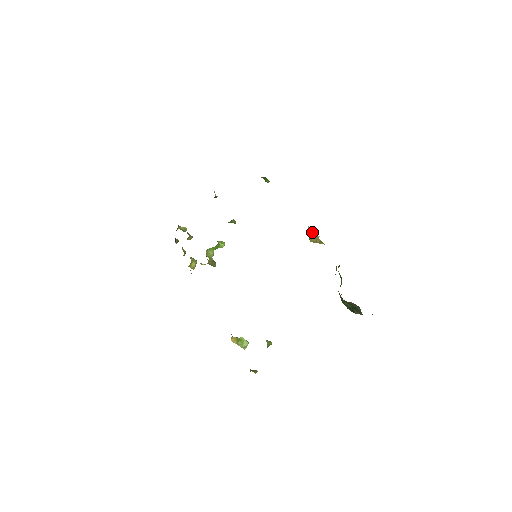
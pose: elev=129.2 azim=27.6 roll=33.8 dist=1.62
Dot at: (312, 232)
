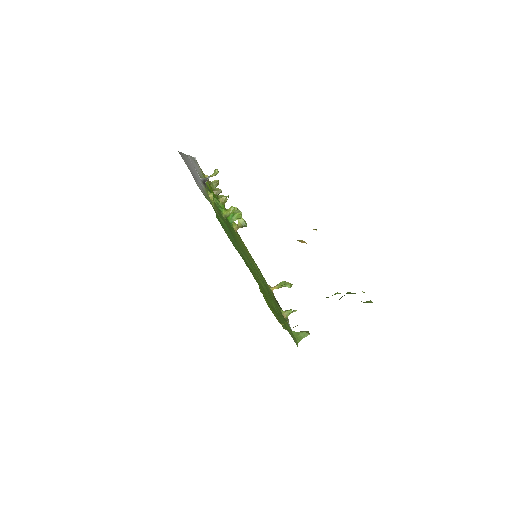
Dot at: occluded
